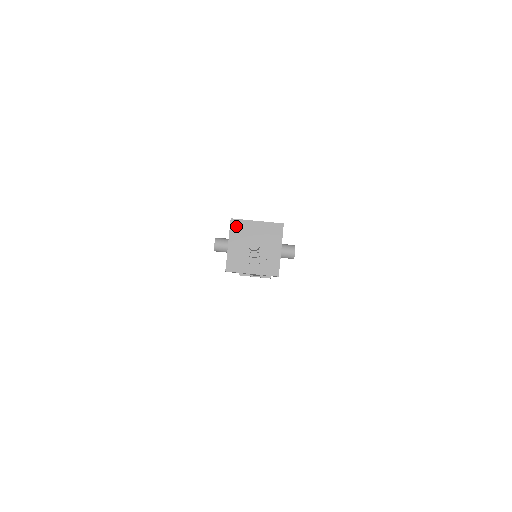
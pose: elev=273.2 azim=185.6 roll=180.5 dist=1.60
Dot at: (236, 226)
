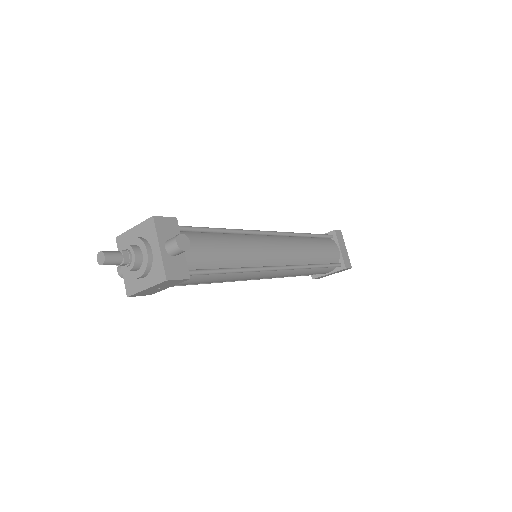
Dot at: (121, 243)
